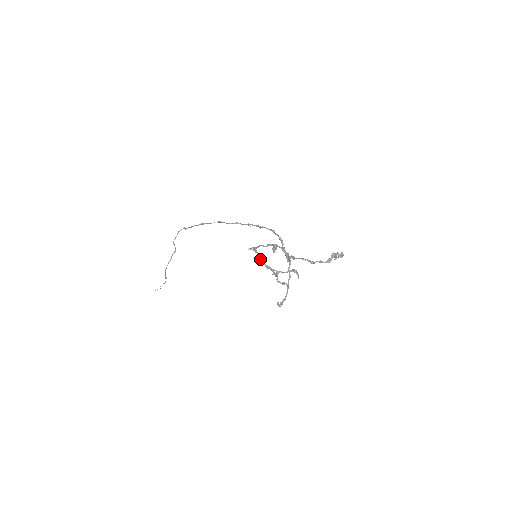
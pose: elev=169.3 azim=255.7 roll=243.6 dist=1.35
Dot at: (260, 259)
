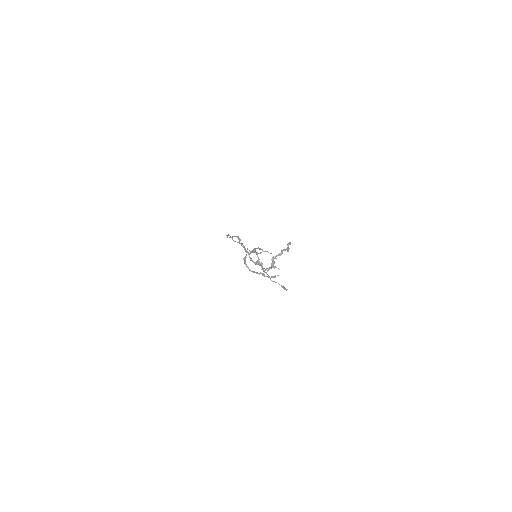
Dot at: (248, 268)
